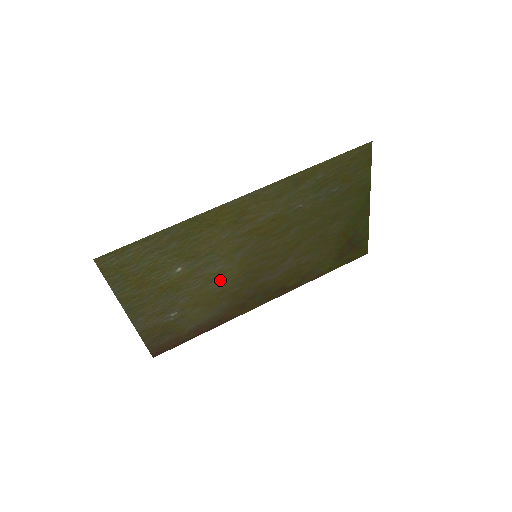
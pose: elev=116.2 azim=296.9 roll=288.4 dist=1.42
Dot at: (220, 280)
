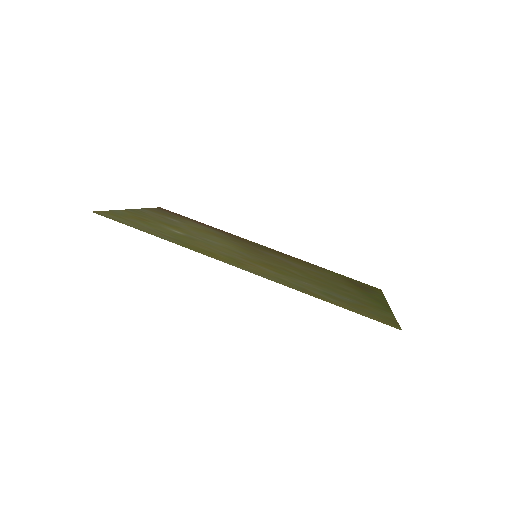
Dot at: (219, 240)
